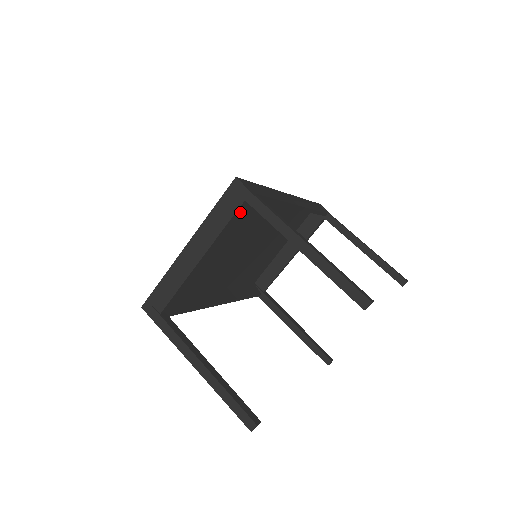
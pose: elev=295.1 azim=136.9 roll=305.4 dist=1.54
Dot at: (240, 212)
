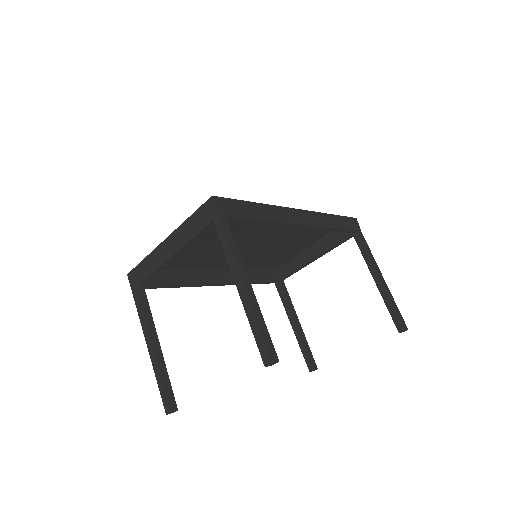
Dot at: occluded
